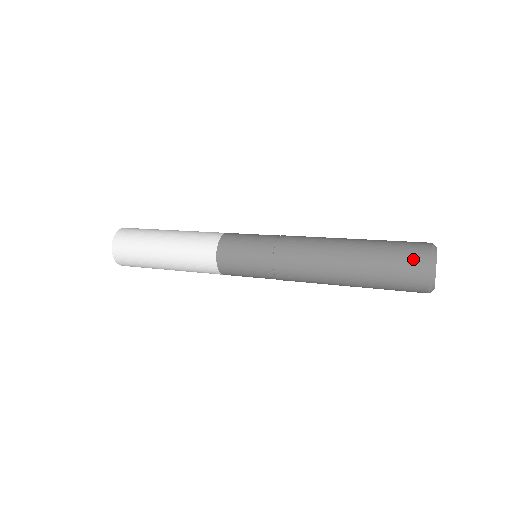
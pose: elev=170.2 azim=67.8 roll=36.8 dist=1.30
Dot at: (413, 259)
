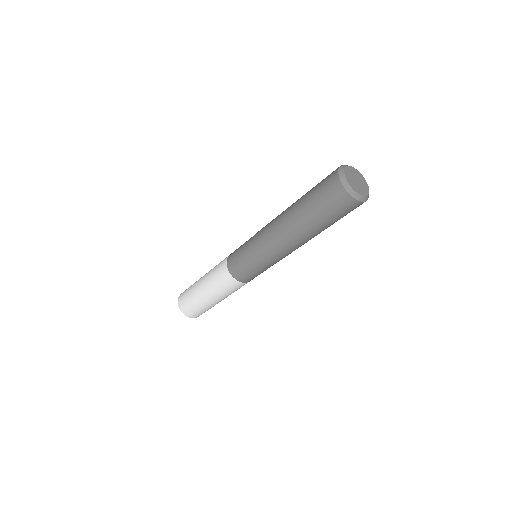
Dot at: occluded
